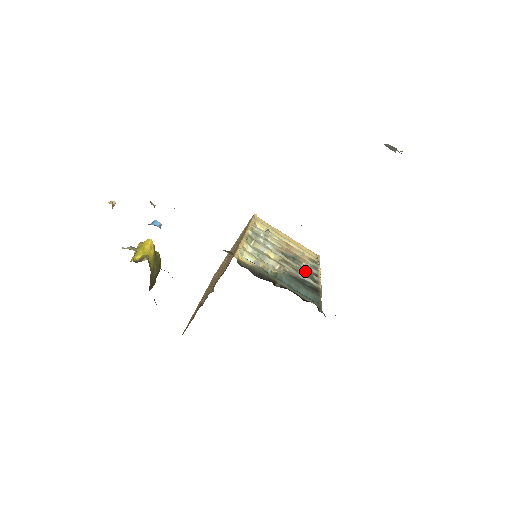
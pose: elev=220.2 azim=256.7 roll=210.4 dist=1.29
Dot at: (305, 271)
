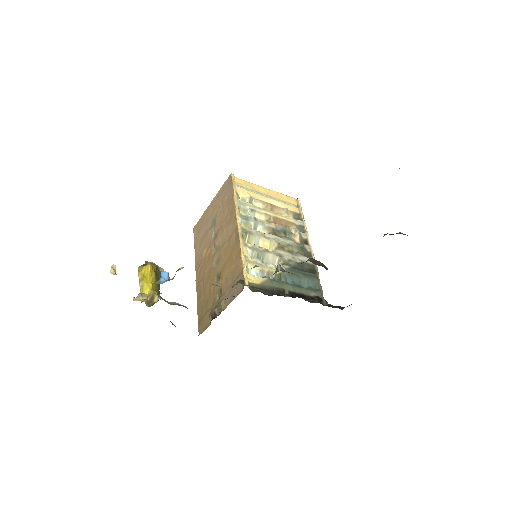
Dot at: (298, 247)
